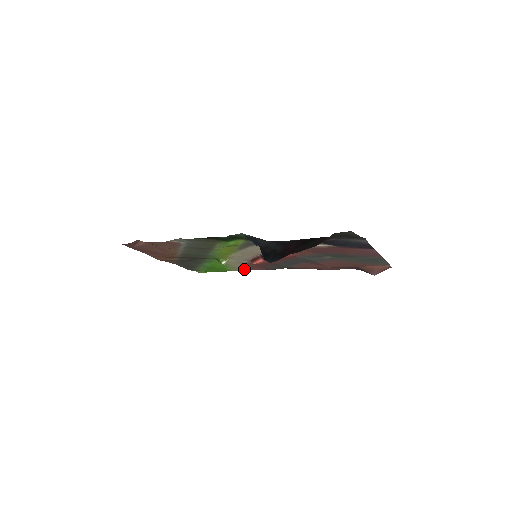
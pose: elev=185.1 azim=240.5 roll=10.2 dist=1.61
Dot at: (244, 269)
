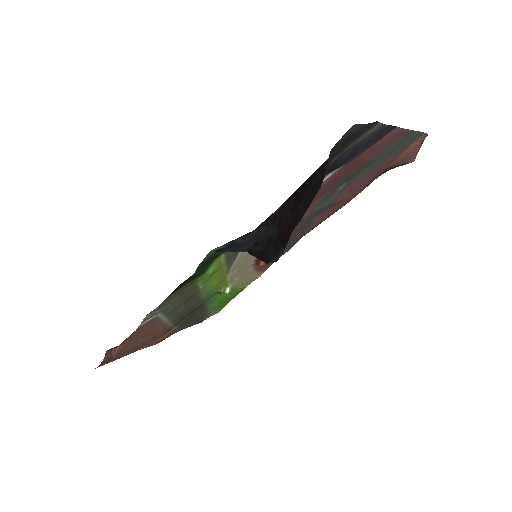
Dot at: (257, 275)
